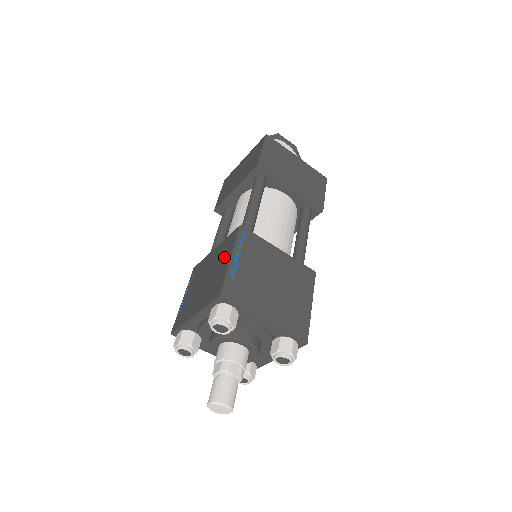
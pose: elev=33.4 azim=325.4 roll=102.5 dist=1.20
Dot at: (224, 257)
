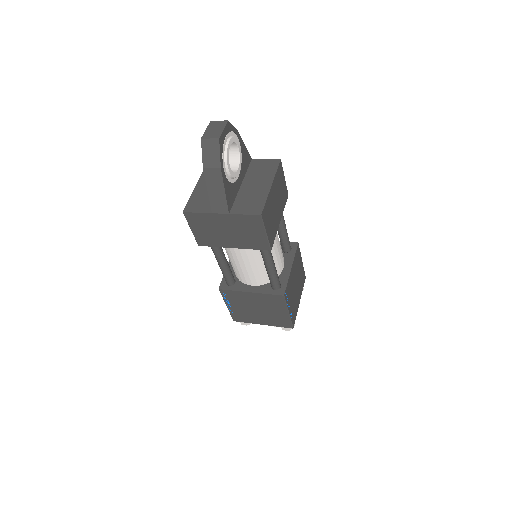
Dot at: (277, 308)
